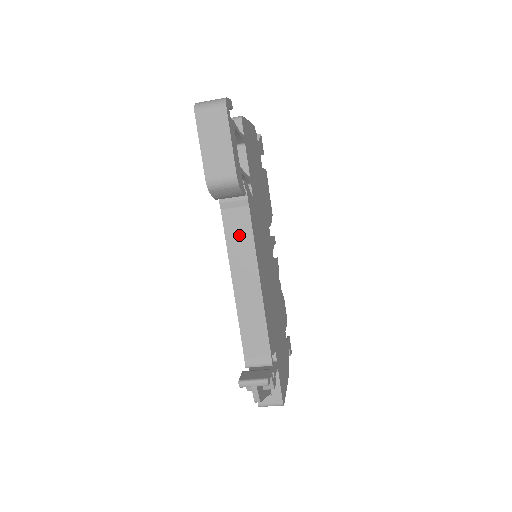
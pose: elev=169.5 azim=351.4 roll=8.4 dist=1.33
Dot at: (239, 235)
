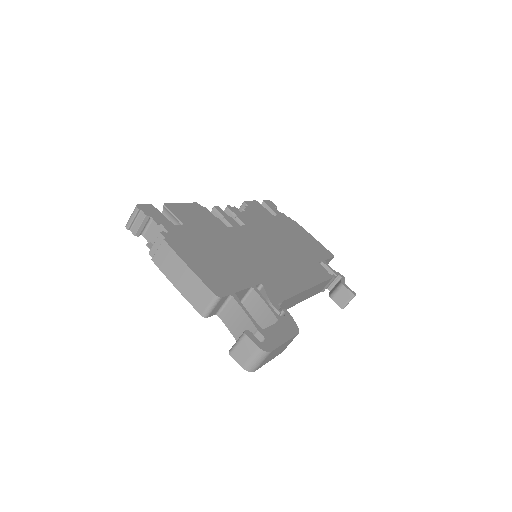
Dot at: (287, 305)
